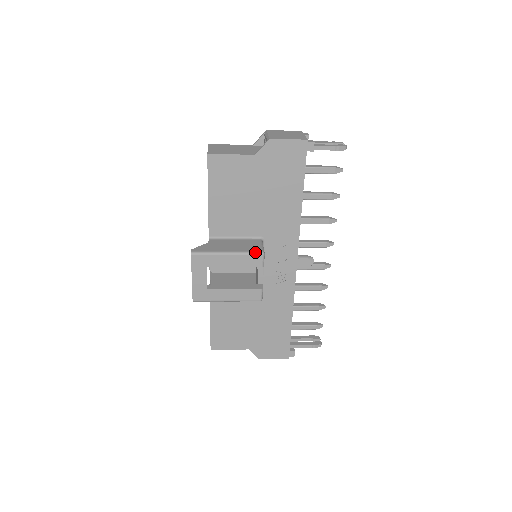
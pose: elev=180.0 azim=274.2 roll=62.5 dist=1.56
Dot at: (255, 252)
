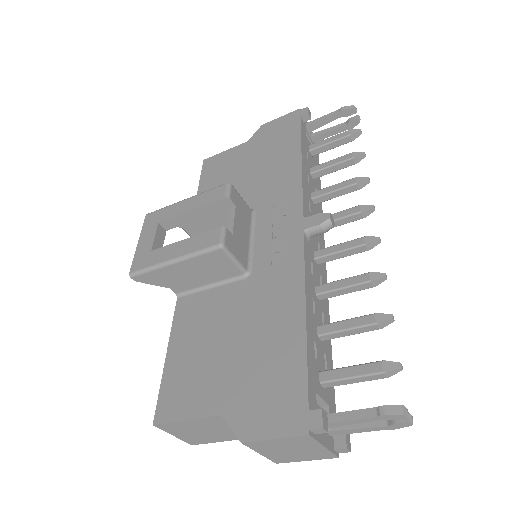
Dot at: (219, 186)
